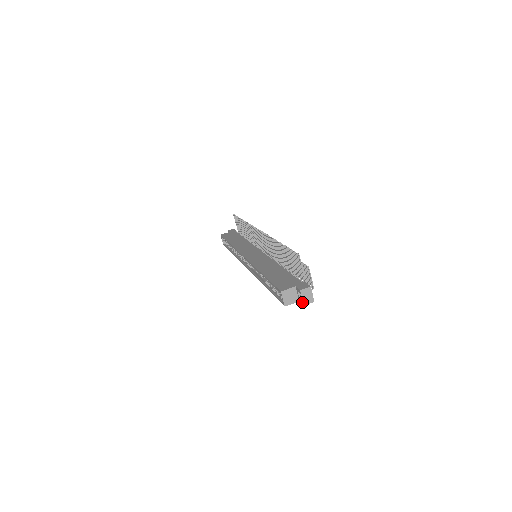
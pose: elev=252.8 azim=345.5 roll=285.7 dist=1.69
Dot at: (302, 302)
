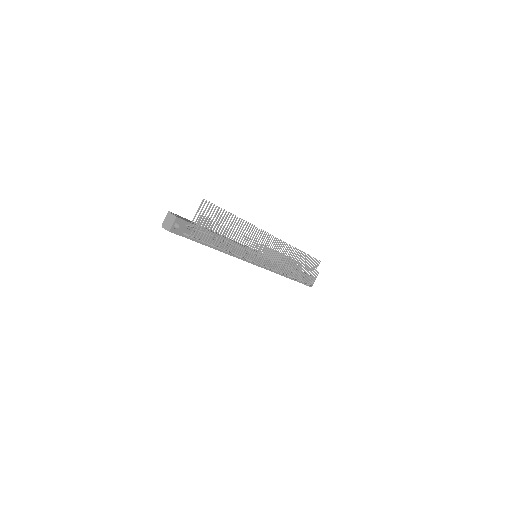
Dot at: (165, 225)
